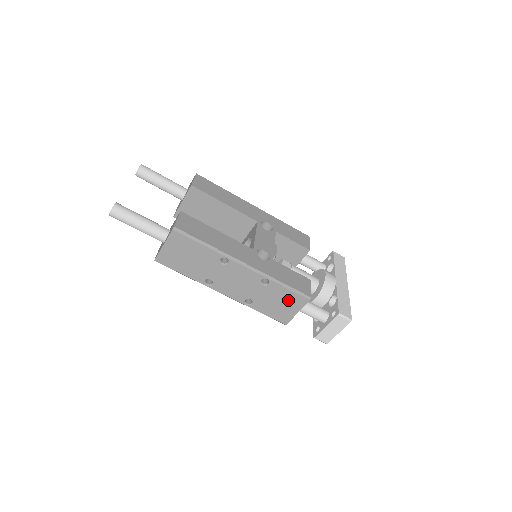
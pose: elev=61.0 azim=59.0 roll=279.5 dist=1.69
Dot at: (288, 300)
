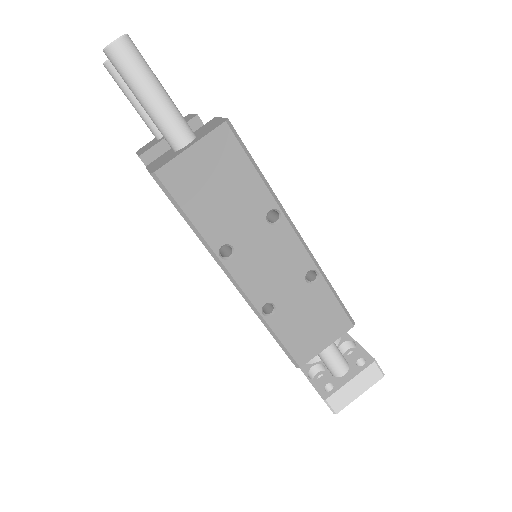
Dot at: (326, 319)
